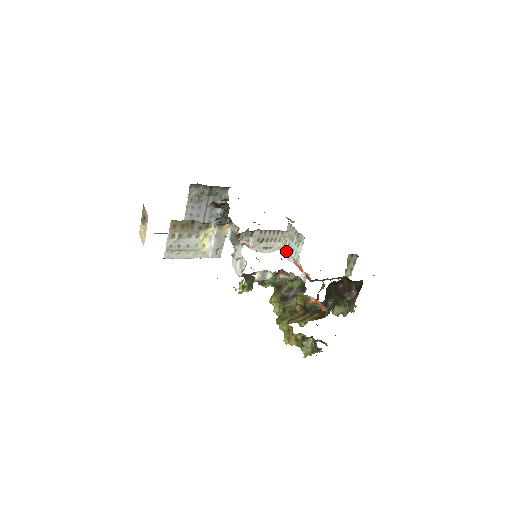
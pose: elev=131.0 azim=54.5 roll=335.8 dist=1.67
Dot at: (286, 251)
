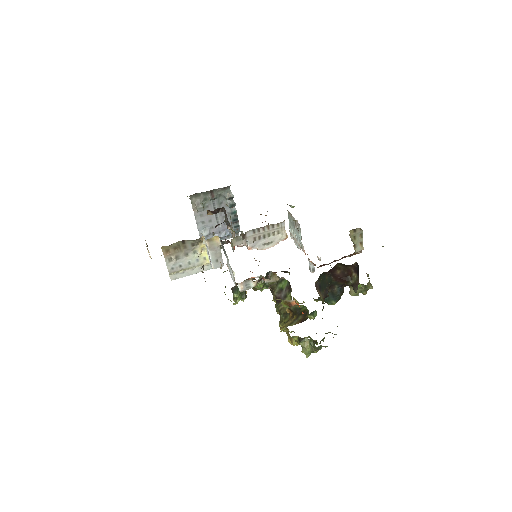
Dot at: (294, 238)
